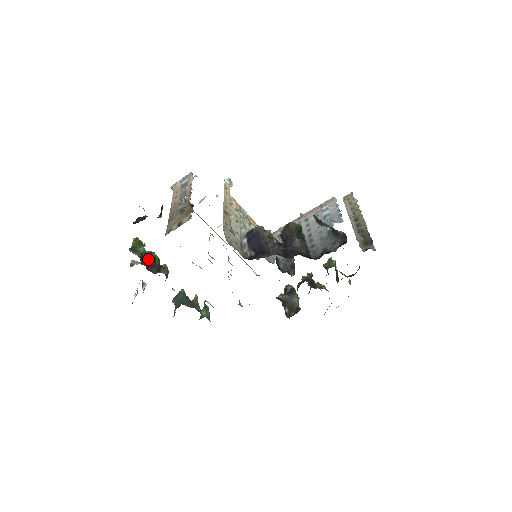
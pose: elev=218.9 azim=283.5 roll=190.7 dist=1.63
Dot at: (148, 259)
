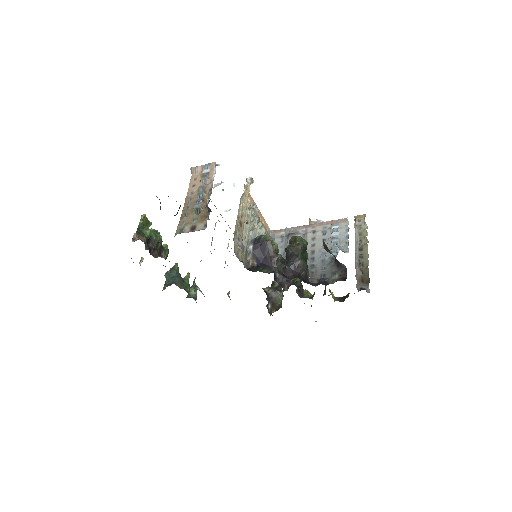
Dot at: (152, 240)
